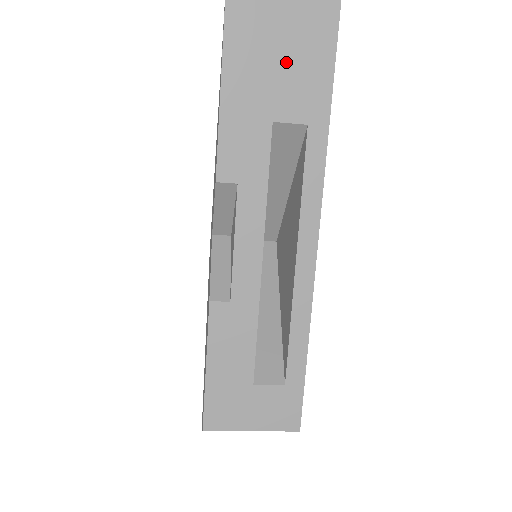
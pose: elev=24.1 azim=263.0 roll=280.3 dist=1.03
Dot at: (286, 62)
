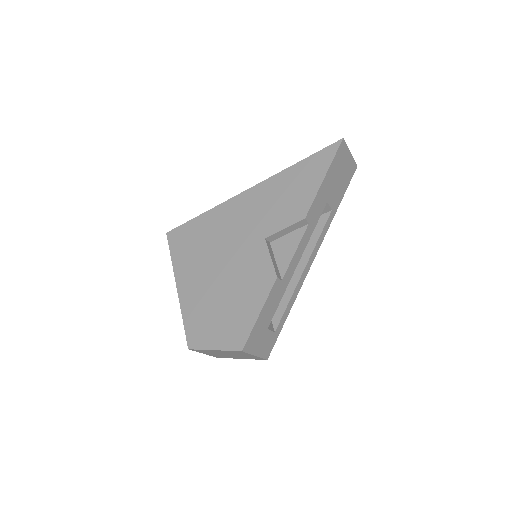
Dot at: (340, 180)
